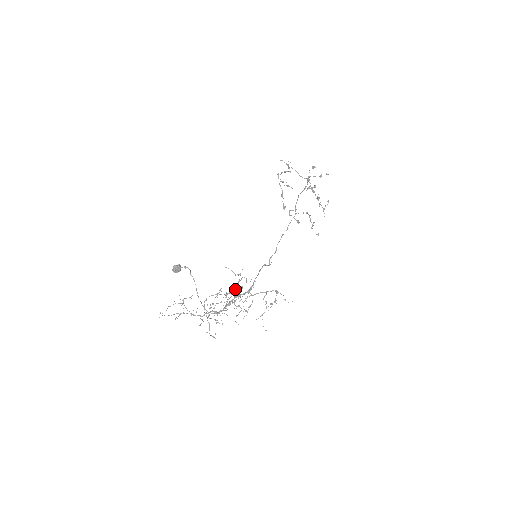
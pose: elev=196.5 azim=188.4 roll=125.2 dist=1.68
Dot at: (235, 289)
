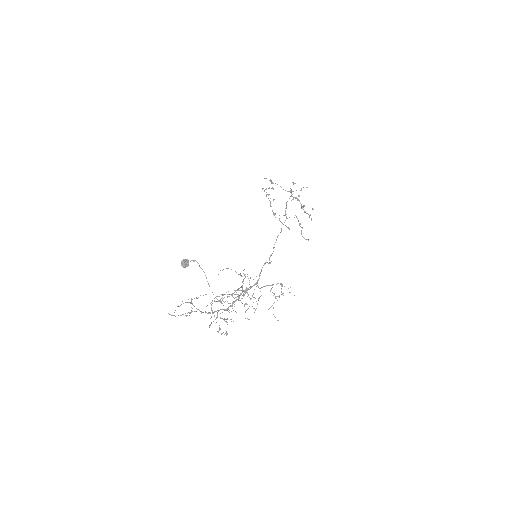
Dot at: (241, 286)
